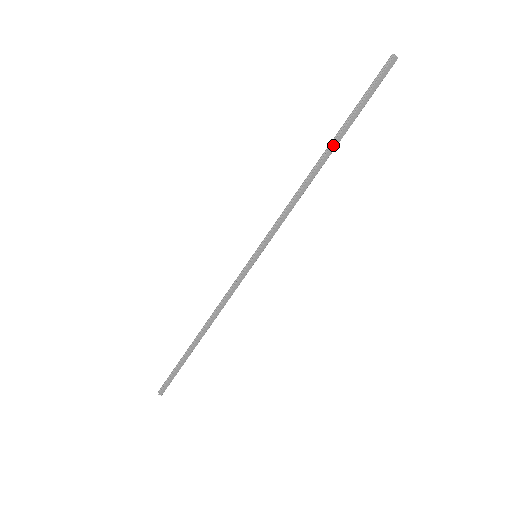
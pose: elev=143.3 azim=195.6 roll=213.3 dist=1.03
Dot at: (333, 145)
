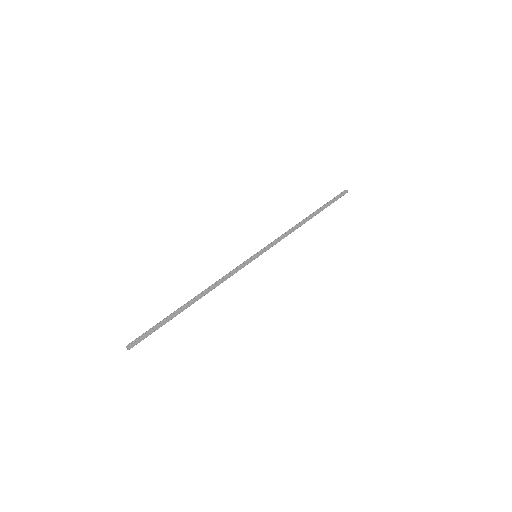
Dot at: (315, 213)
